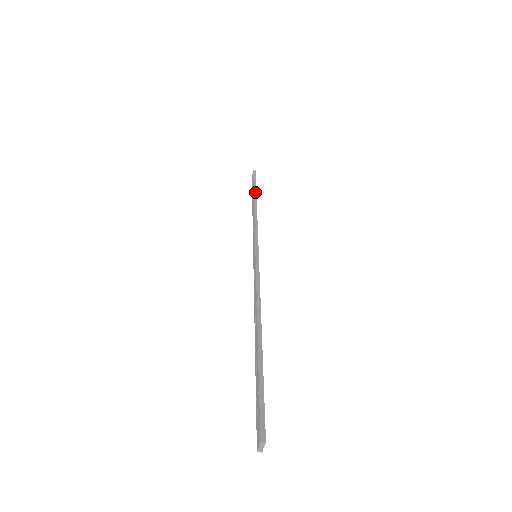
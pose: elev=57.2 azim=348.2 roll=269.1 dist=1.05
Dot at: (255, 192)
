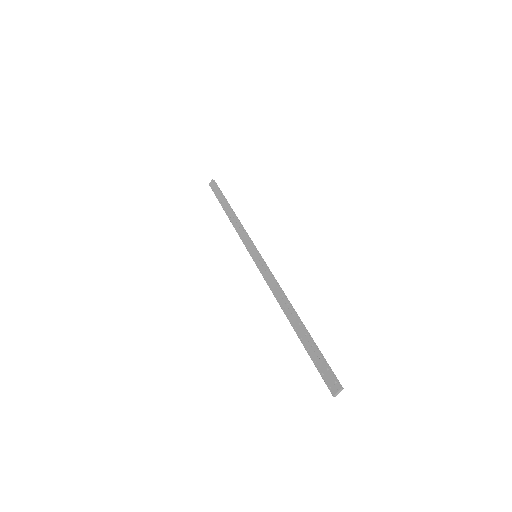
Dot at: (226, 200)
